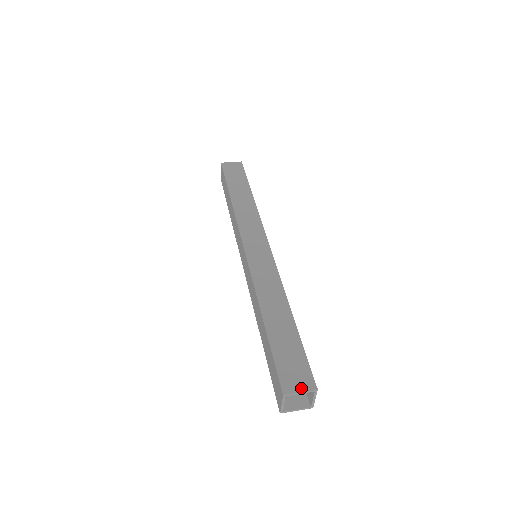
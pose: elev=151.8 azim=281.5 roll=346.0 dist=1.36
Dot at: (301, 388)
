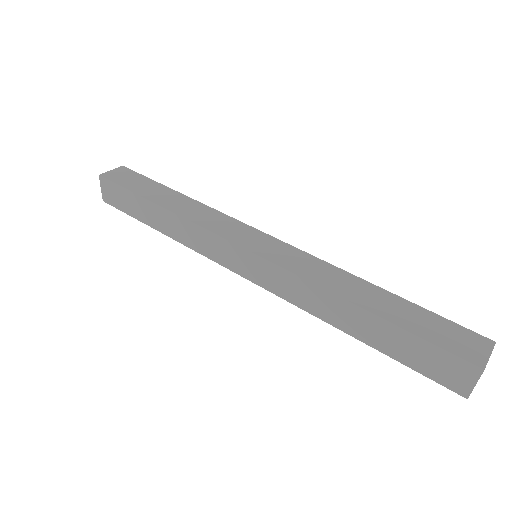
Dot at: (485, 351)
